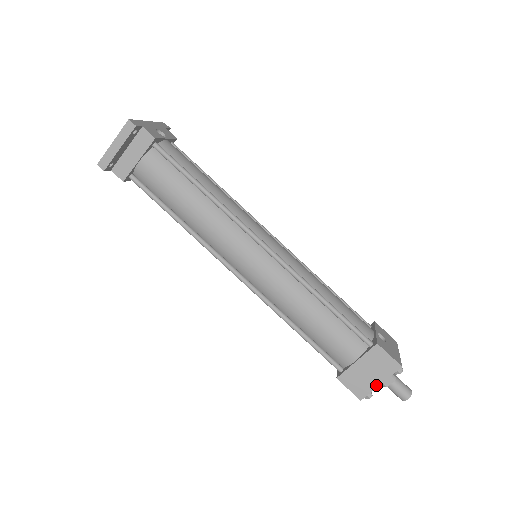
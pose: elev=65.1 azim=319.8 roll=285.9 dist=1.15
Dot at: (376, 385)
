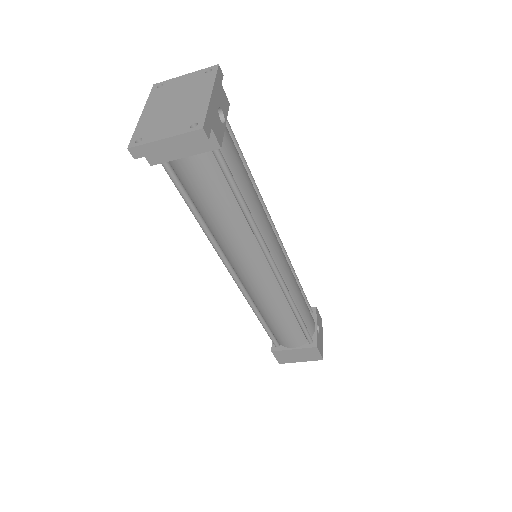
Dot at: (297, 361)
